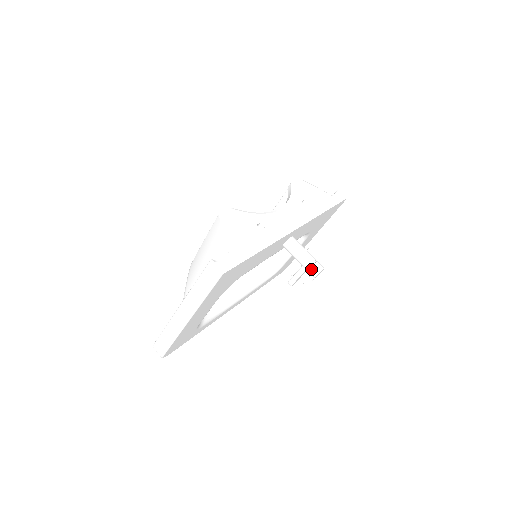
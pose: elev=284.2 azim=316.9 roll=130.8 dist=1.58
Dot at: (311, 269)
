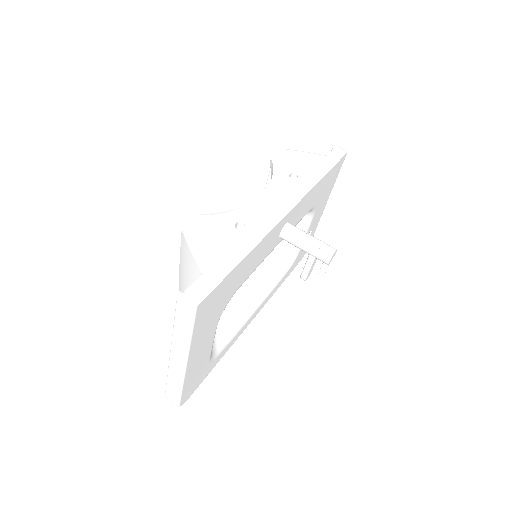
Dot at: (320, 256)
